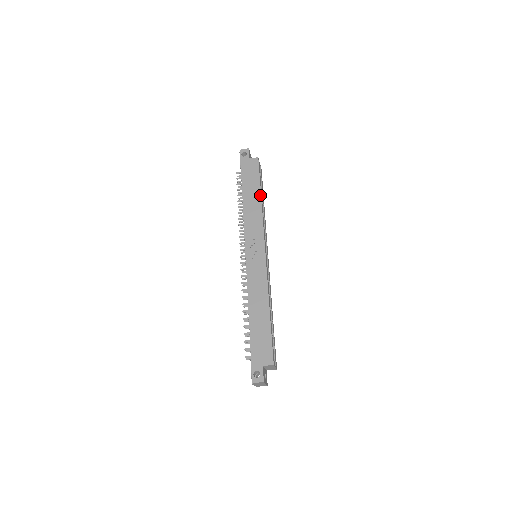
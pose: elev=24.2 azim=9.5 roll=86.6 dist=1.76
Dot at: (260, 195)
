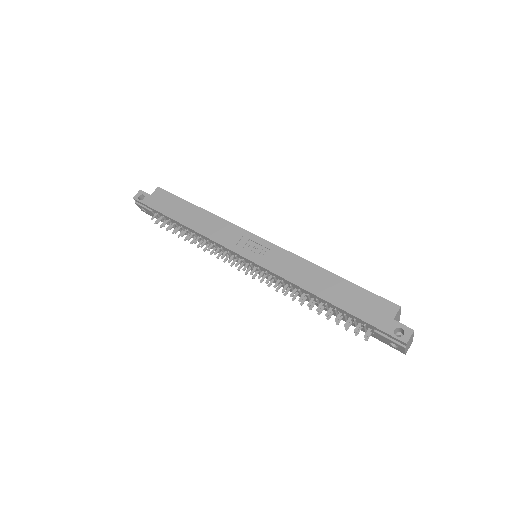
Dot at: (198, 207)
